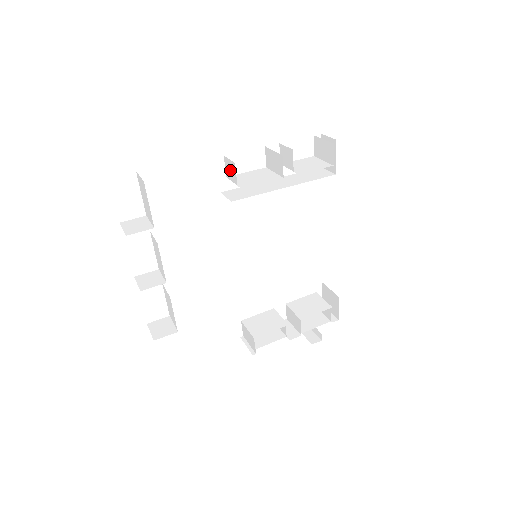
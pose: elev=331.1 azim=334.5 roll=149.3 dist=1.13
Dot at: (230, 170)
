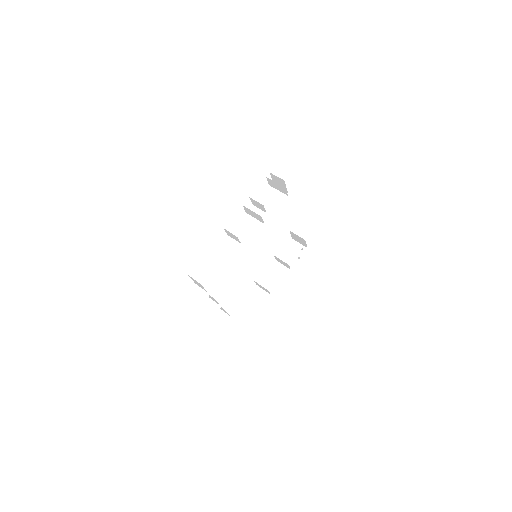
Dot at: (232, 236)
